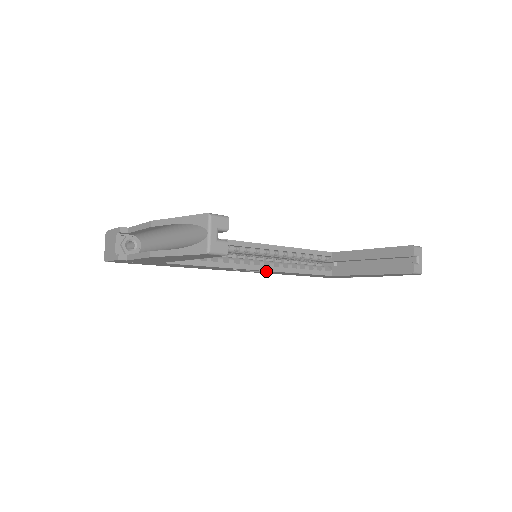
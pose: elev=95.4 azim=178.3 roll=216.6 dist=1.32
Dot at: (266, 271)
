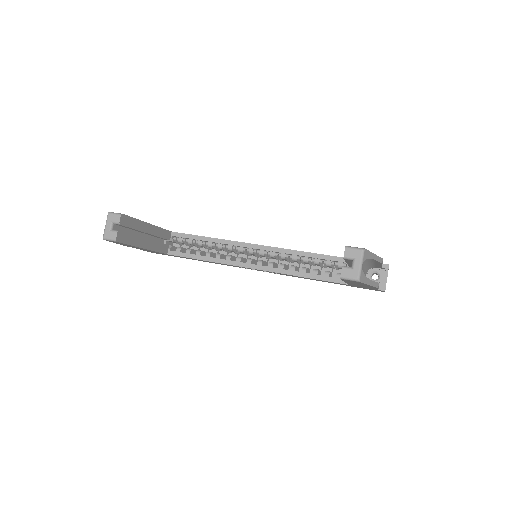
Dot at: occluded
